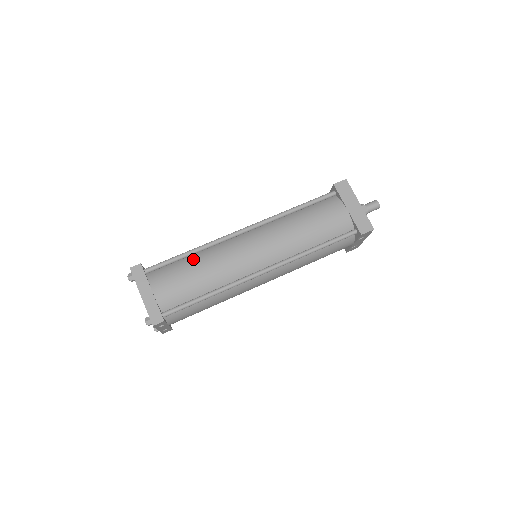
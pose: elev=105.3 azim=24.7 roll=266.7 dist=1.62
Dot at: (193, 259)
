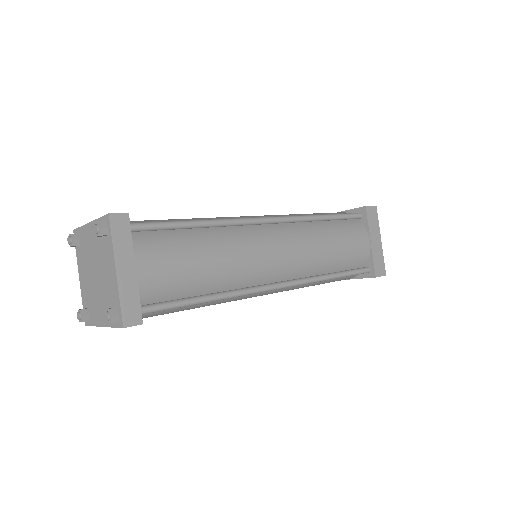
Dot at: (202, 236)
